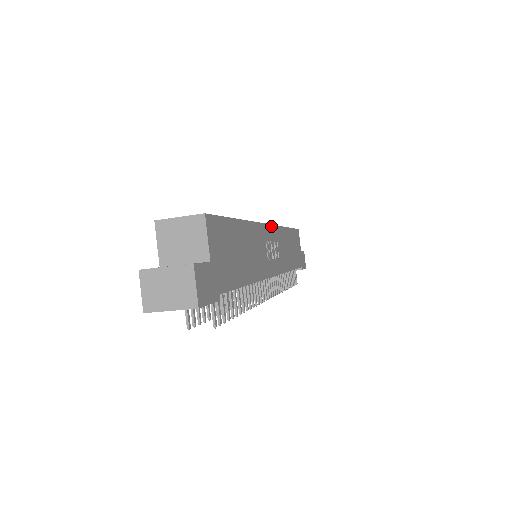
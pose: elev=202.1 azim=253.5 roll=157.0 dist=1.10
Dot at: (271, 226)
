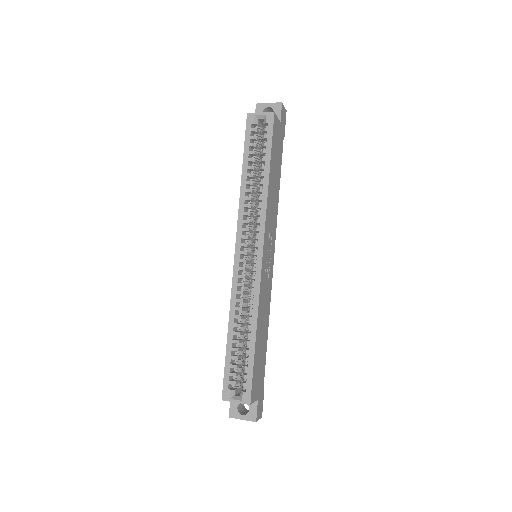
Dot at: (263, 247)
